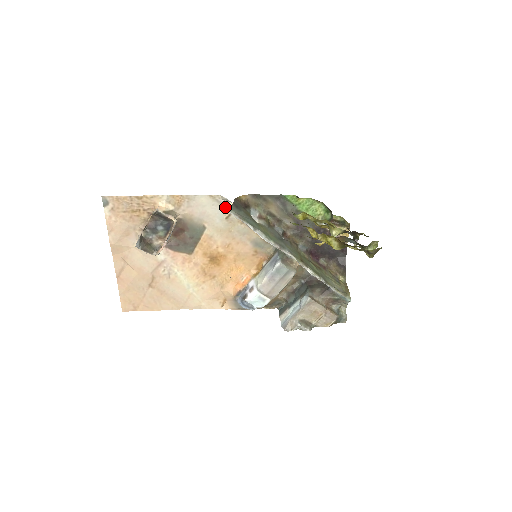
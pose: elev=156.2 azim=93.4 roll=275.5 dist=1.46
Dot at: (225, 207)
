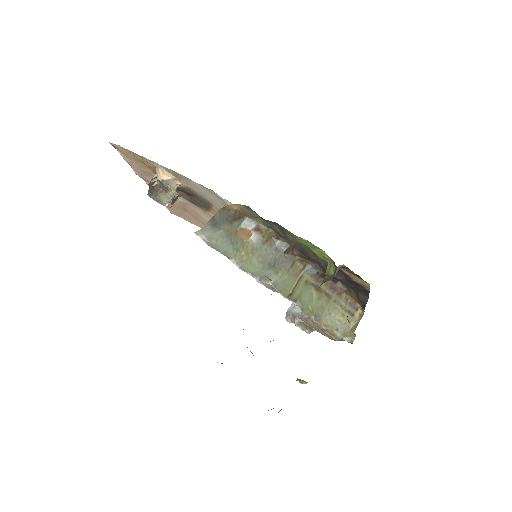
Dot at: (223, 200)
